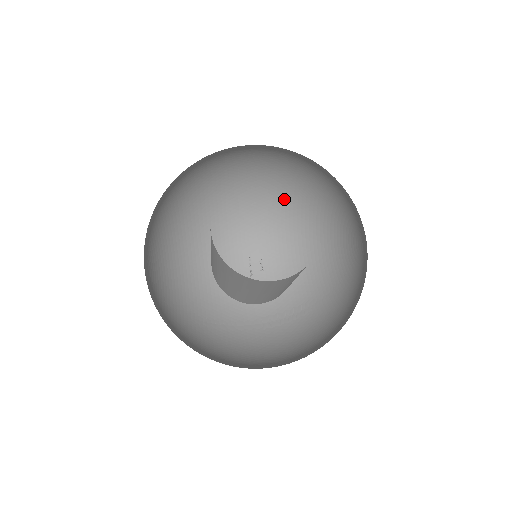
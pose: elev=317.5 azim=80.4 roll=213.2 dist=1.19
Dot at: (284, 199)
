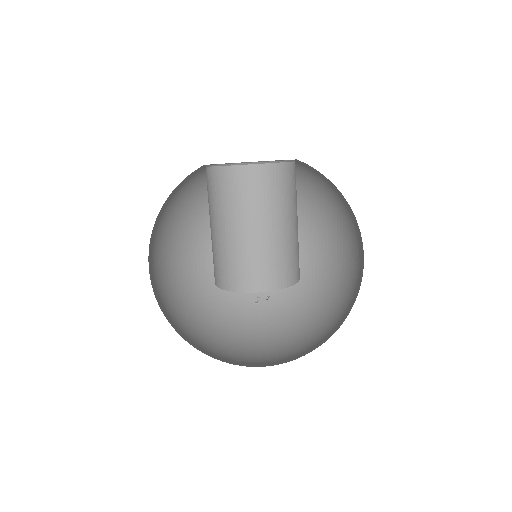
Dot at: (307, 287)
